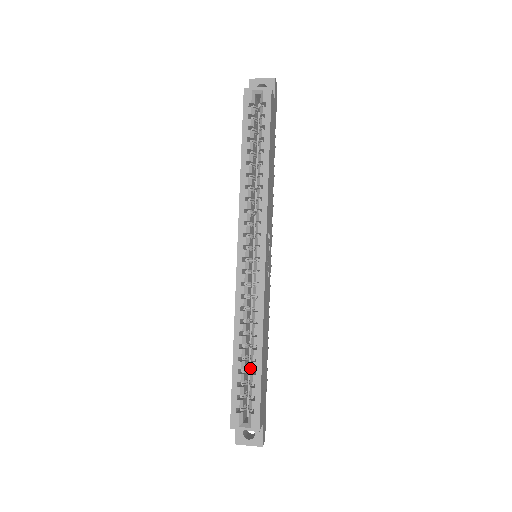
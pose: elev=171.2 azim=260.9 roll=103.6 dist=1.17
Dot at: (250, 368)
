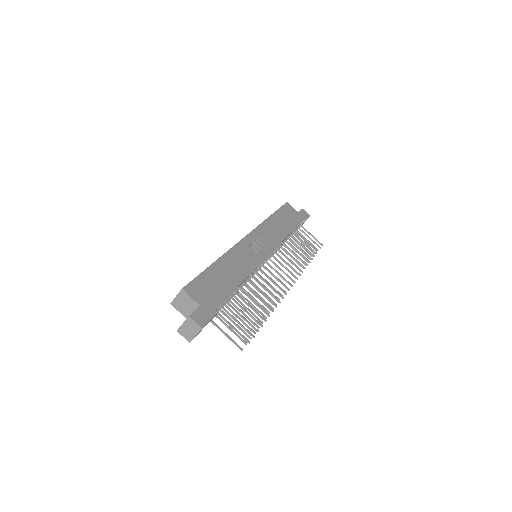
Dot at: occluded
